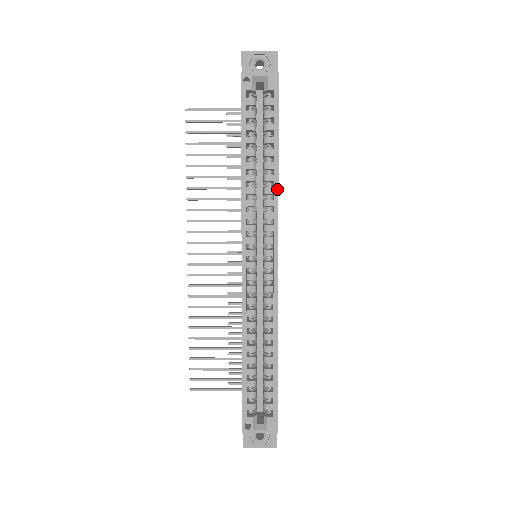
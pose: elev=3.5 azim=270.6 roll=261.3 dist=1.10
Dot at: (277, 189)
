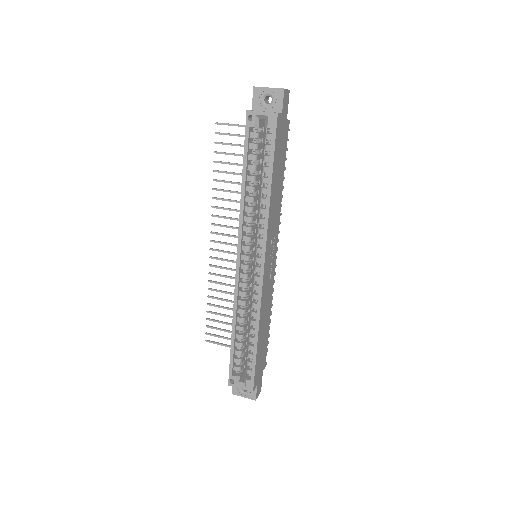
Dot at: (268, 212)
